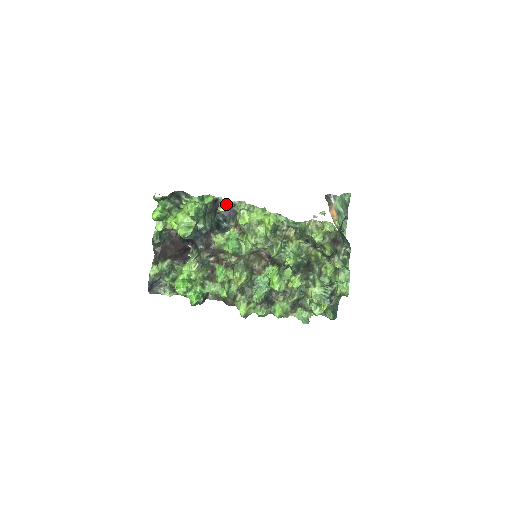
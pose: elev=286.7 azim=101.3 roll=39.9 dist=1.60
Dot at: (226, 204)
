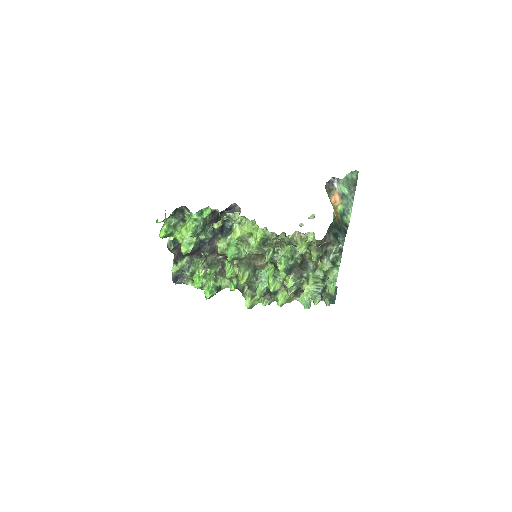
Dot at: (219, 221)
